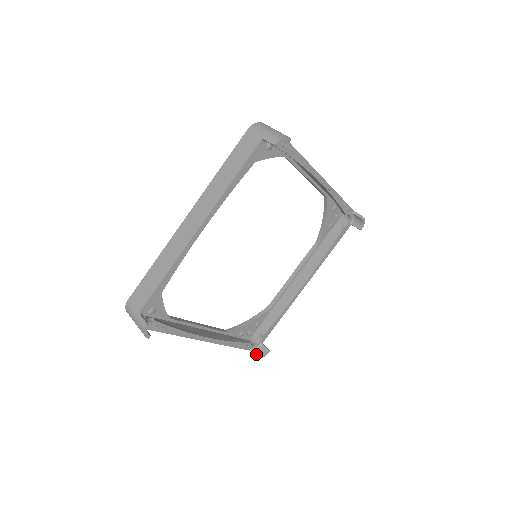
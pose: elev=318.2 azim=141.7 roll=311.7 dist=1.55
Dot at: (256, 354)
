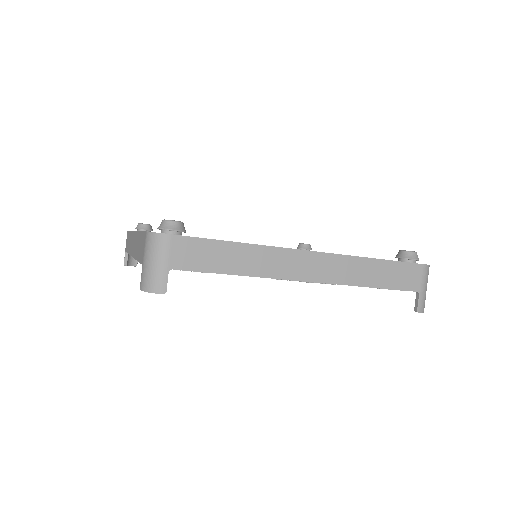
Dot at: occluded
